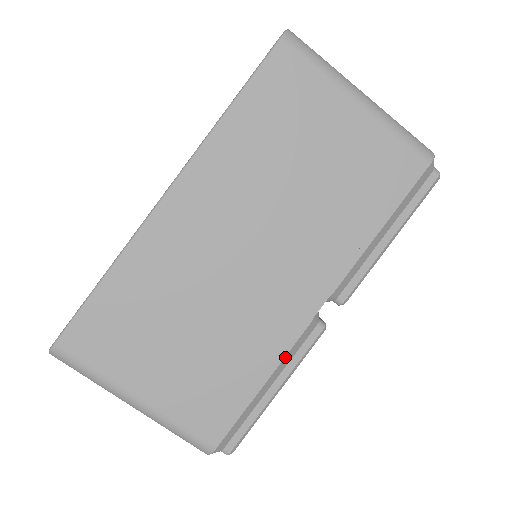
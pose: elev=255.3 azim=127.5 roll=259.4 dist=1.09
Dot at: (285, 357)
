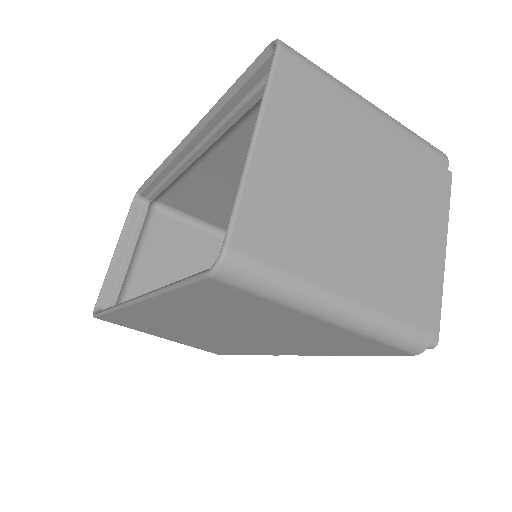
Dot at: occluded
